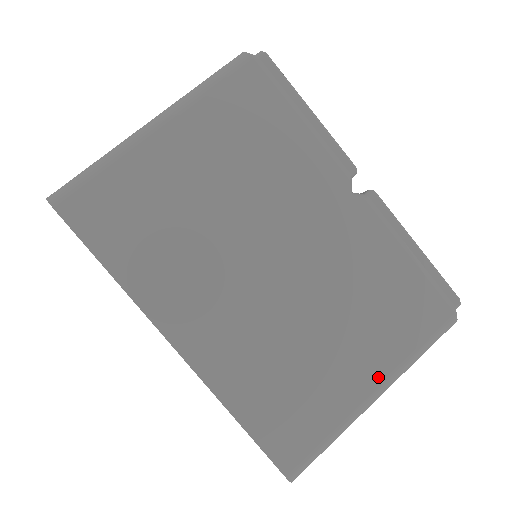
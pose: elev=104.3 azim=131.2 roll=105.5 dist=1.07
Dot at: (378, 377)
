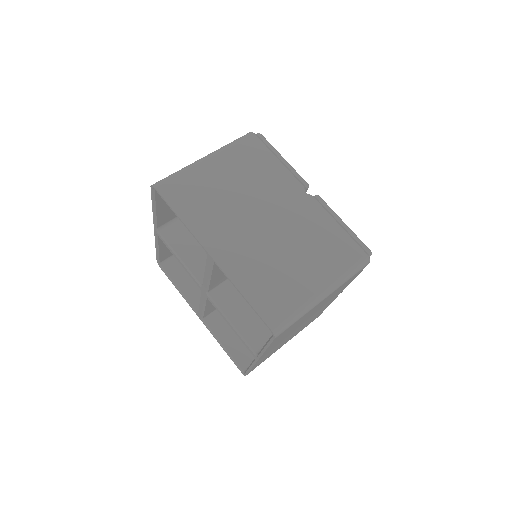
Dot at: (324, 282)
